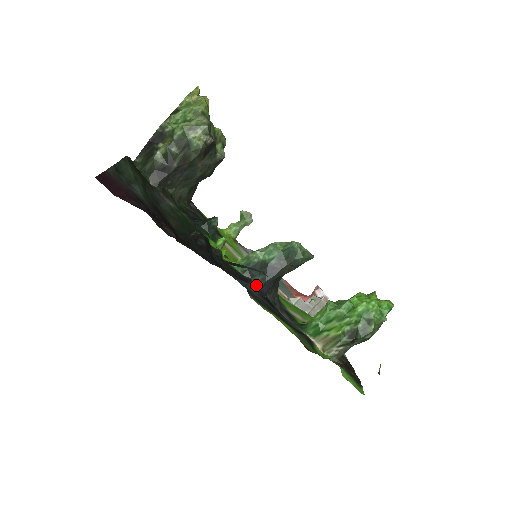
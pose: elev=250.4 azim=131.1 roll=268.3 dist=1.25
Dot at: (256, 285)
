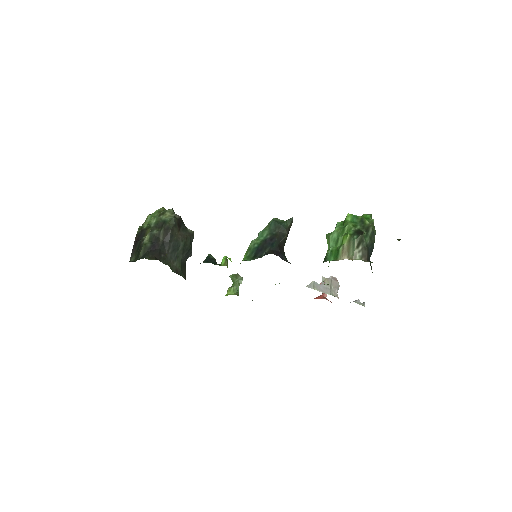
Dot at: (267, 254)
